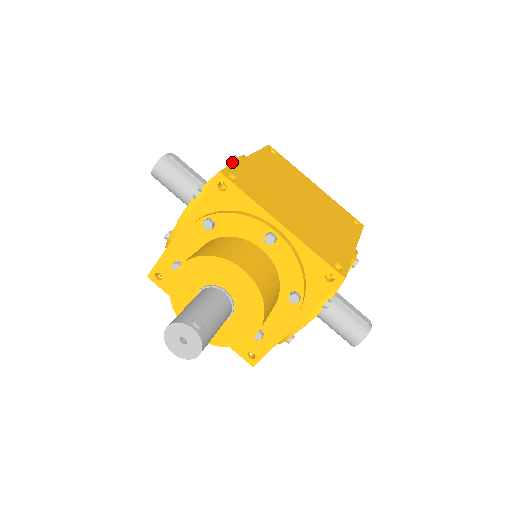
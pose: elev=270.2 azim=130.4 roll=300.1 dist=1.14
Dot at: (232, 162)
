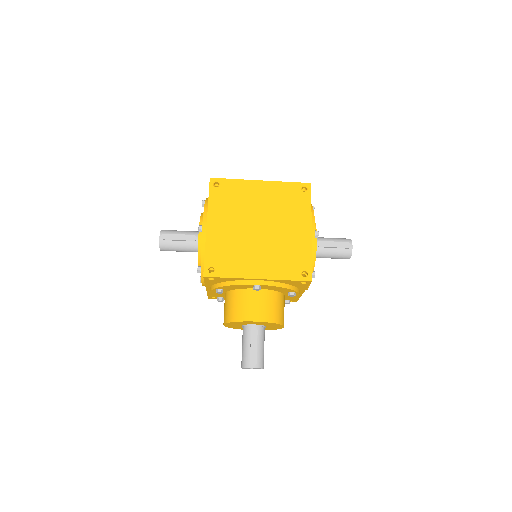
Dot at: (202, 240)
